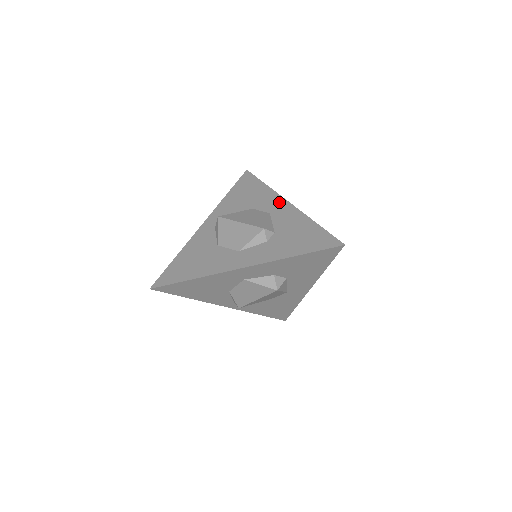
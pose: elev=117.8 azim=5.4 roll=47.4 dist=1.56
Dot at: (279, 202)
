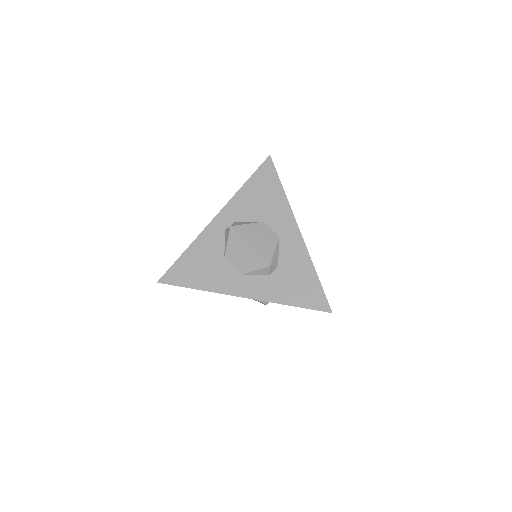
Dot at: (291, 226)
